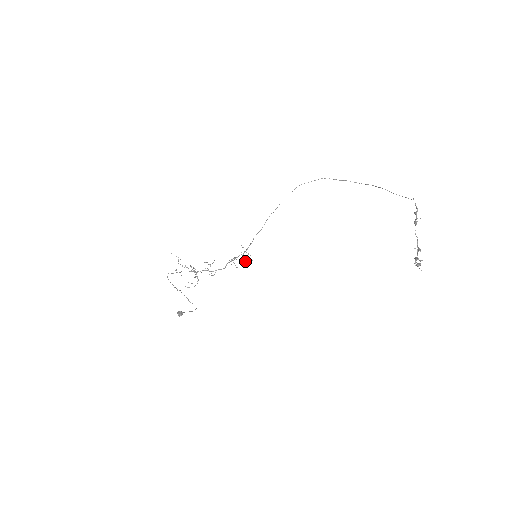
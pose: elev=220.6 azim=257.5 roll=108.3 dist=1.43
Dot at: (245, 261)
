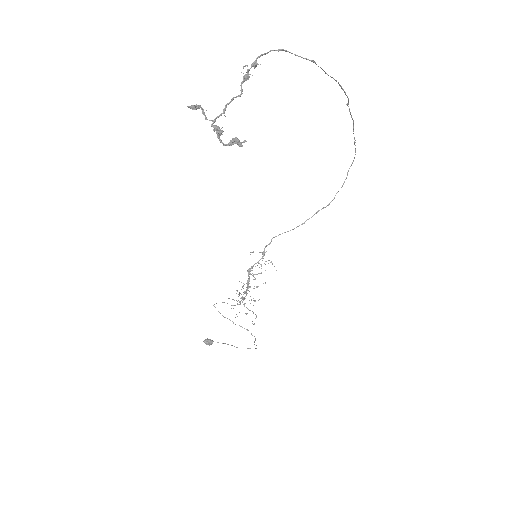
Dot at: occluded
